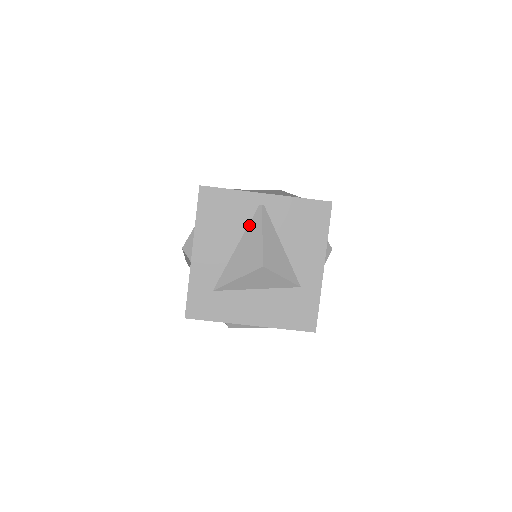
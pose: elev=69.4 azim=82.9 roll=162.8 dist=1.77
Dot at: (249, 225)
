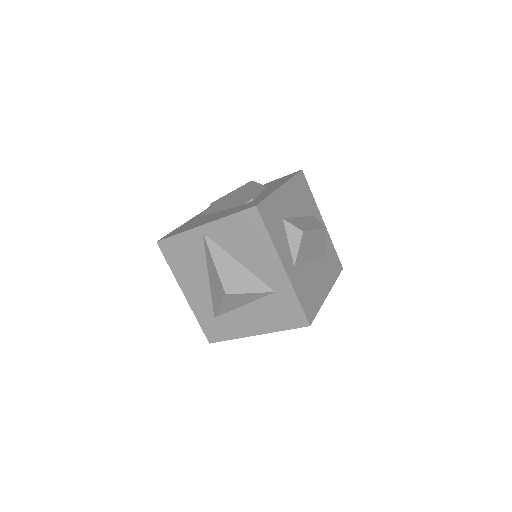
Dot at: (206, 257)
